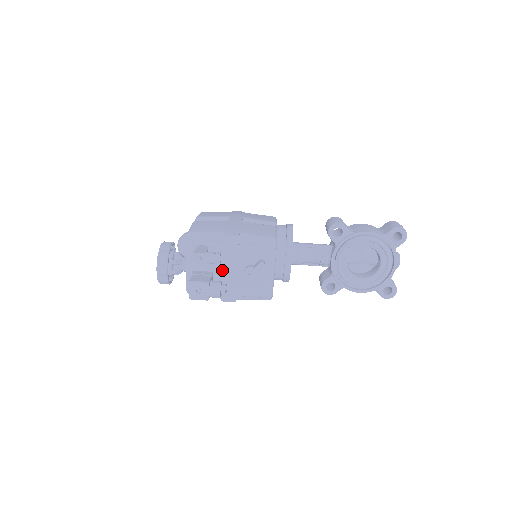
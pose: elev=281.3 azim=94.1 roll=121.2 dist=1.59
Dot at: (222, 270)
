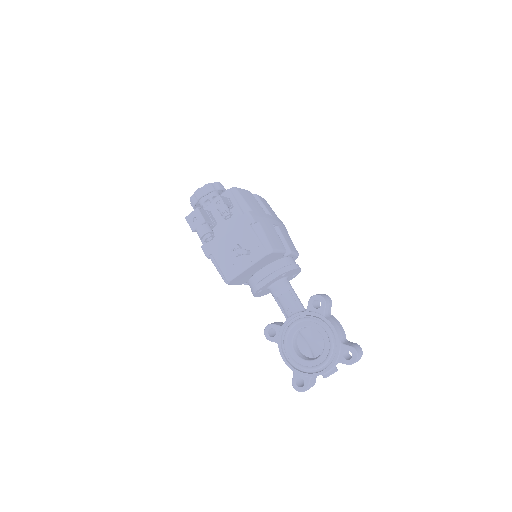
Dot at: (223, 229)
